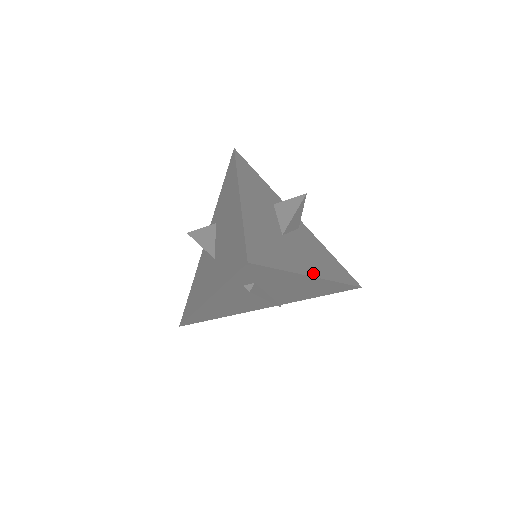
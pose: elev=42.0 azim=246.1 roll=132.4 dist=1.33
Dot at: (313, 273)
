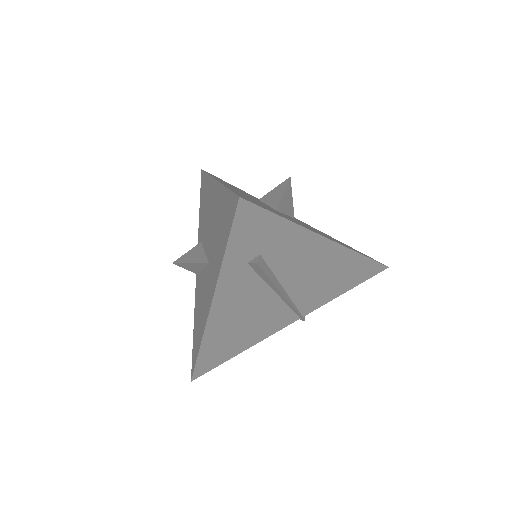
Dot at: (326, 237)
